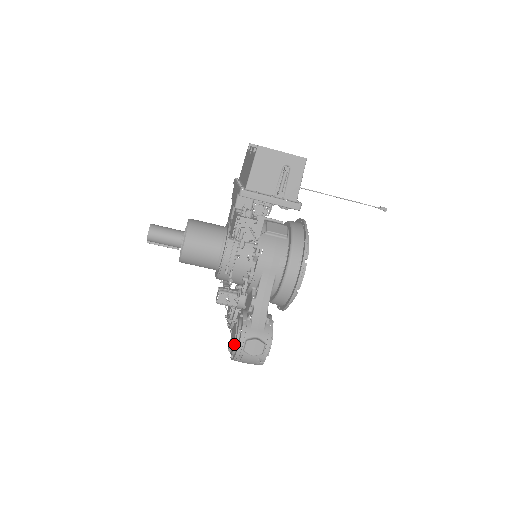
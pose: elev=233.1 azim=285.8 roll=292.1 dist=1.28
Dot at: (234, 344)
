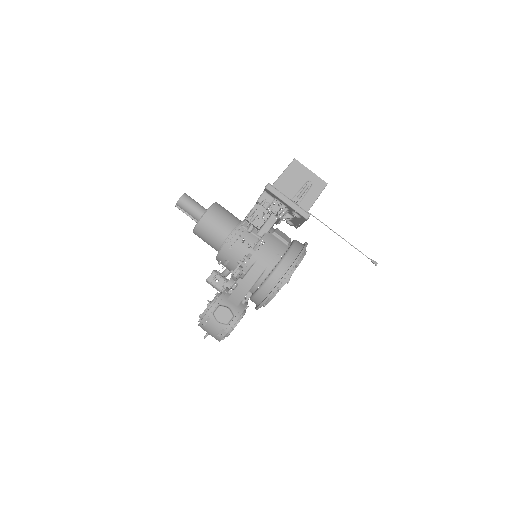
Dot at: (207, 308)
